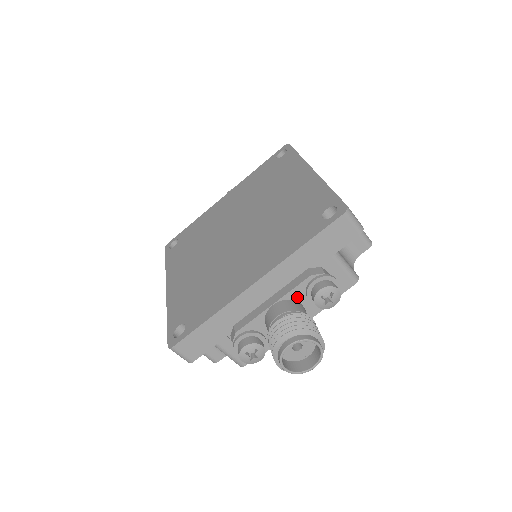
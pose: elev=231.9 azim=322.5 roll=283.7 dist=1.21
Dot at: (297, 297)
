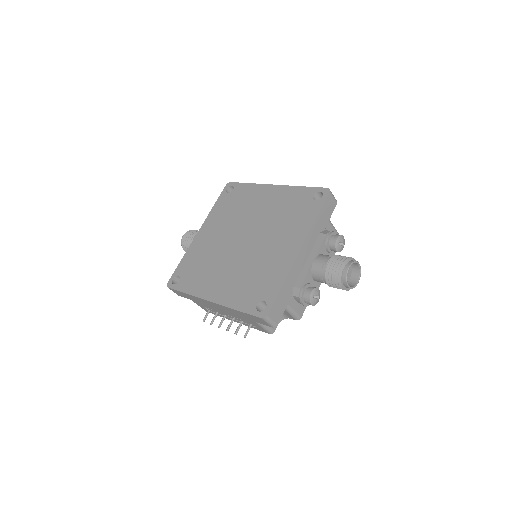
Dot at: (322, 252)
